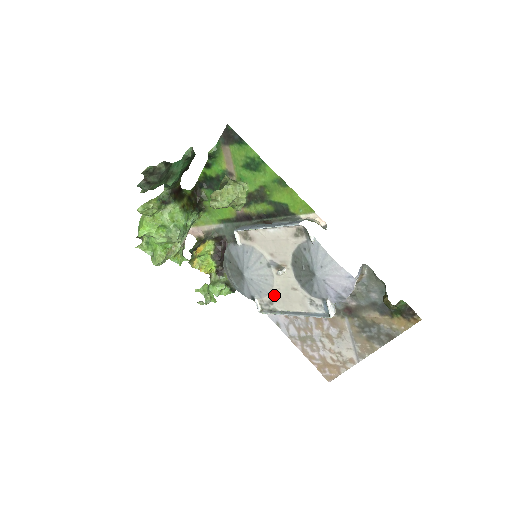
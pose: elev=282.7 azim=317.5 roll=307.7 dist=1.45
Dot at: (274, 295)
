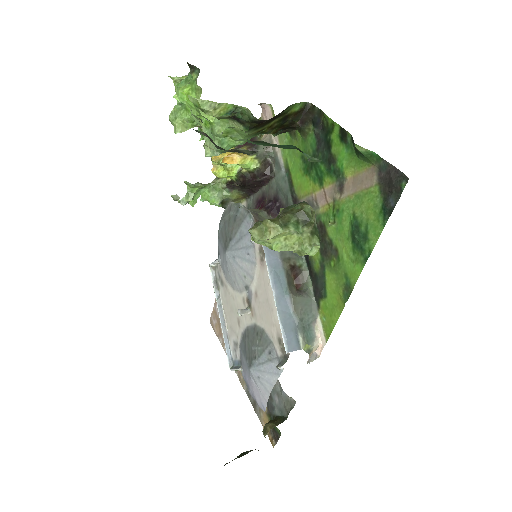
Dot at: (228, 289)
